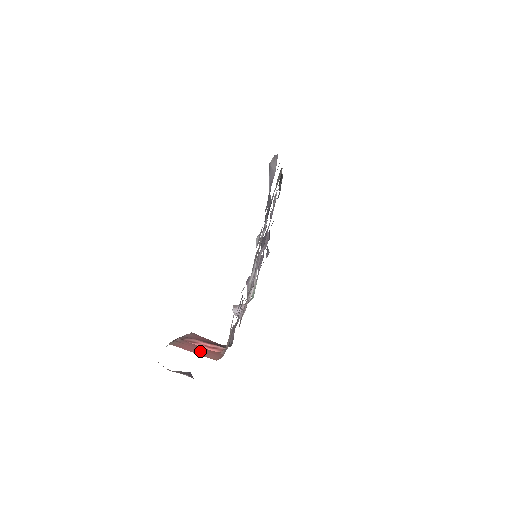
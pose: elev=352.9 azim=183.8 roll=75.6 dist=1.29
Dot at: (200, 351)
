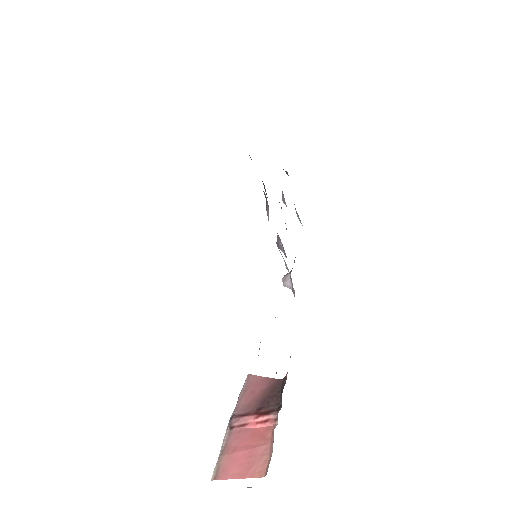
Dot at: (248, 458)
